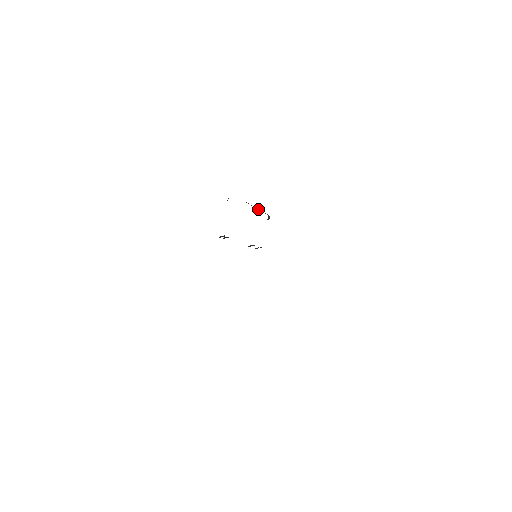
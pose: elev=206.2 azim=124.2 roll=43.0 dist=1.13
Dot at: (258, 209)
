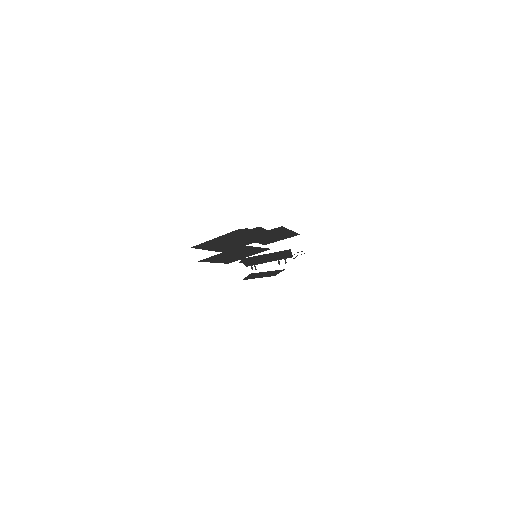
Dot at: occluded
